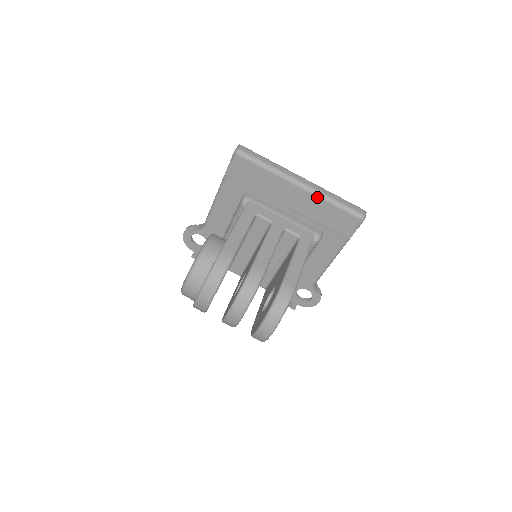
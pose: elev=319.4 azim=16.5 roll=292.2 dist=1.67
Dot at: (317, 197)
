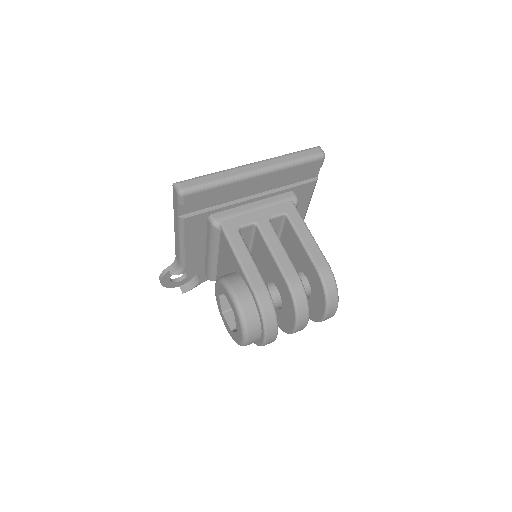
Dot at: (277, 171)
